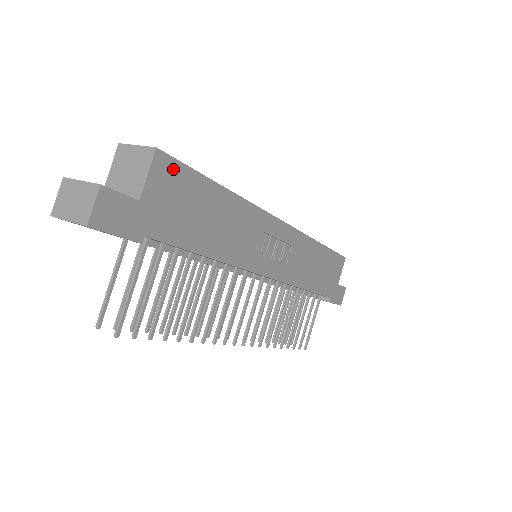
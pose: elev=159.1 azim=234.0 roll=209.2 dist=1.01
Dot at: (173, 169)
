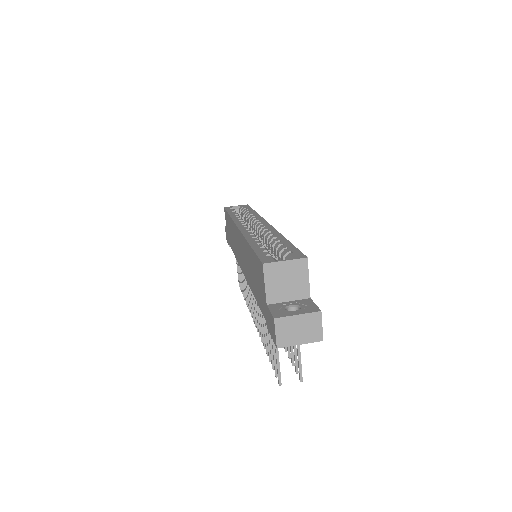
Dot at: occluded
